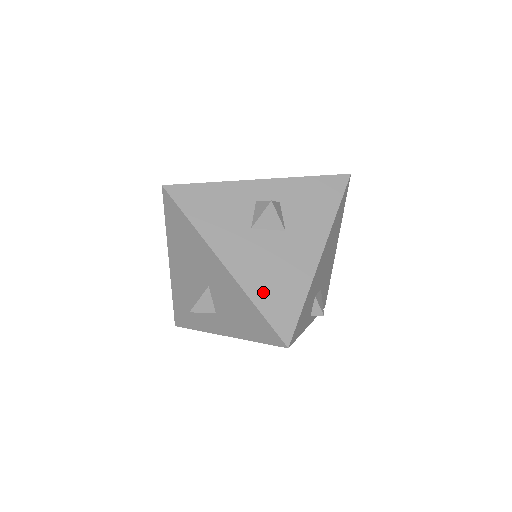
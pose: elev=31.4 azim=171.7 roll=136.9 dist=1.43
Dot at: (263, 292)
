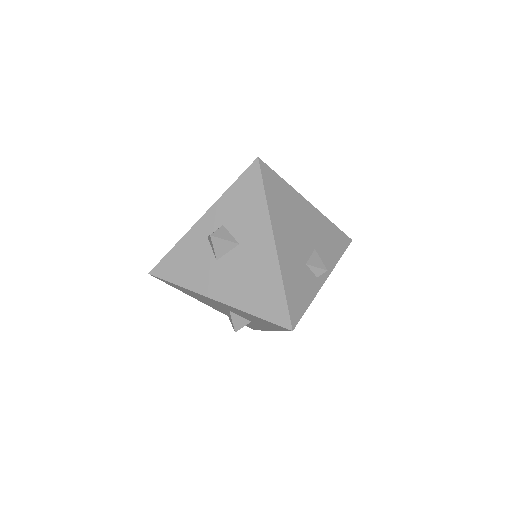
Dot at: (252, 302)
